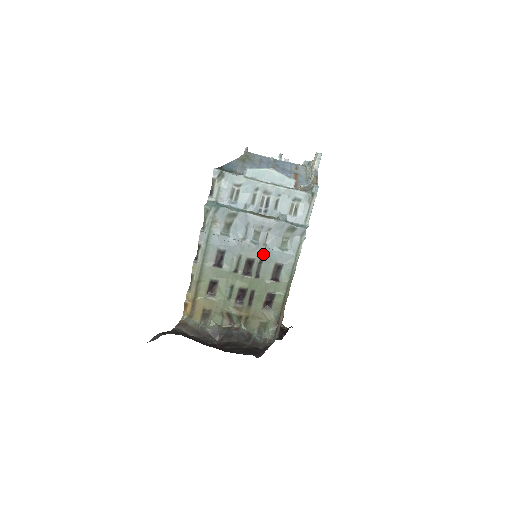
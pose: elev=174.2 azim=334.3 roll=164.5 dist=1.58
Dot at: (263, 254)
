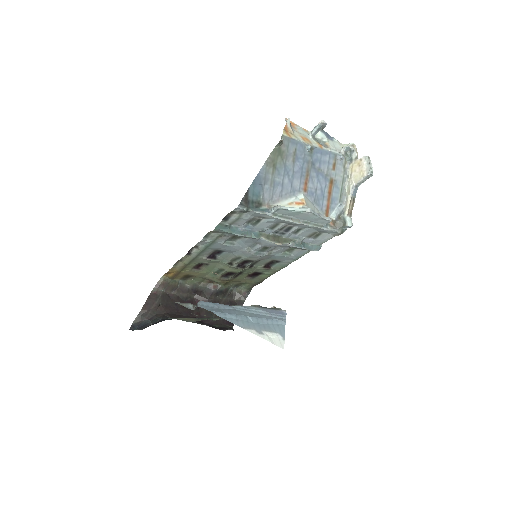
Dot at: (264, 257)
